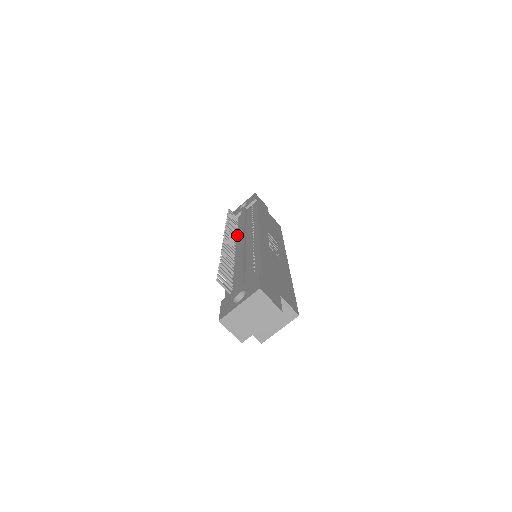
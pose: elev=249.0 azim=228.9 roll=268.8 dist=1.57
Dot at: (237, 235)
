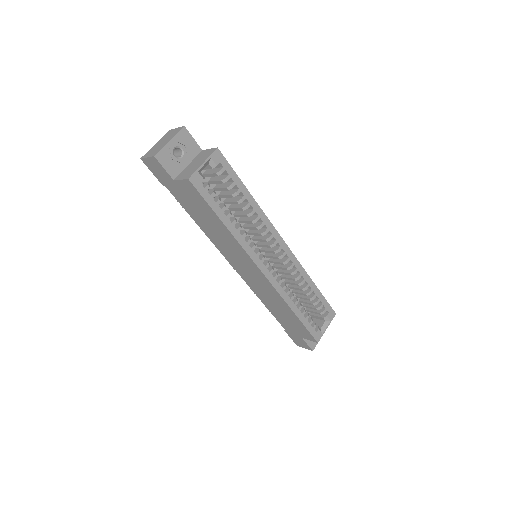
Dot at: occluded
